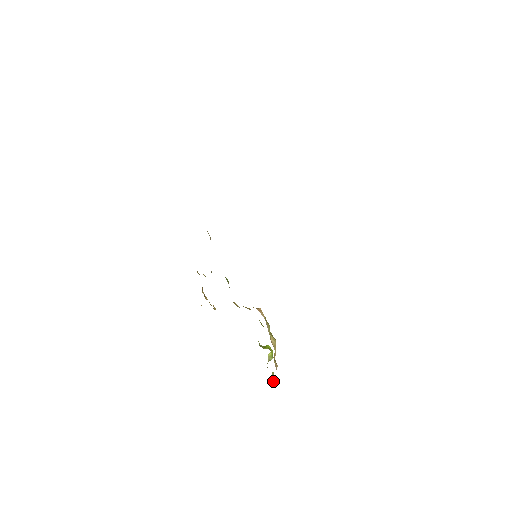
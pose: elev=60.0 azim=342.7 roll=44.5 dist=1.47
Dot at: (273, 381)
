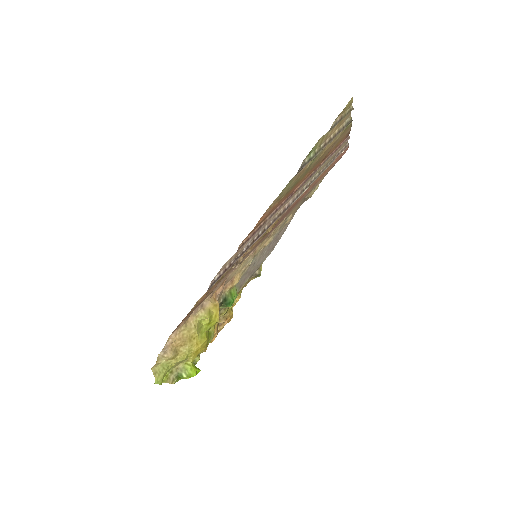
Dot at: (155, 373)
